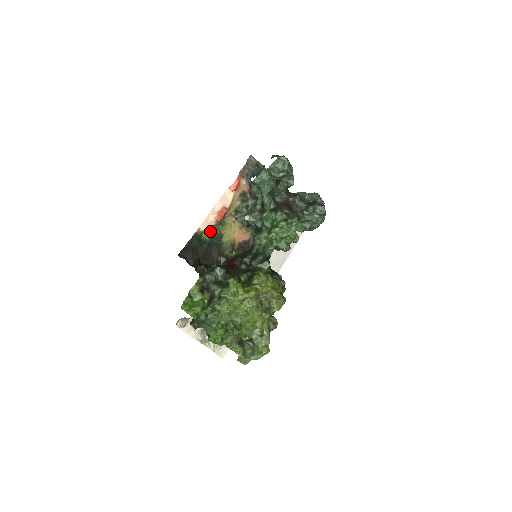
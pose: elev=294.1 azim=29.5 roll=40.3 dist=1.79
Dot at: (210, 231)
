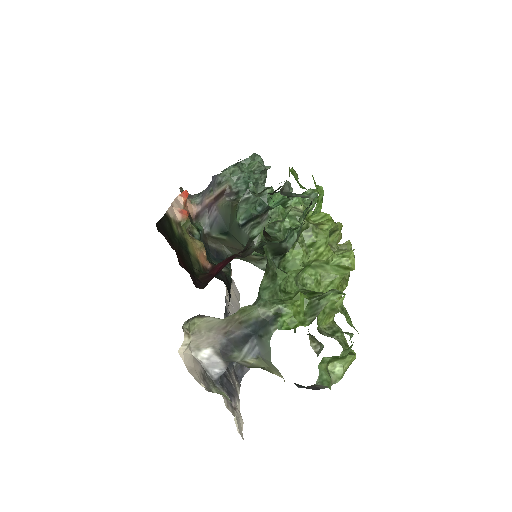
Dot at: (176, 227)
